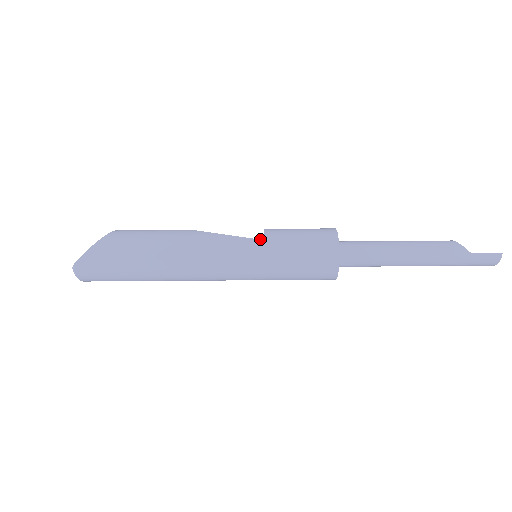
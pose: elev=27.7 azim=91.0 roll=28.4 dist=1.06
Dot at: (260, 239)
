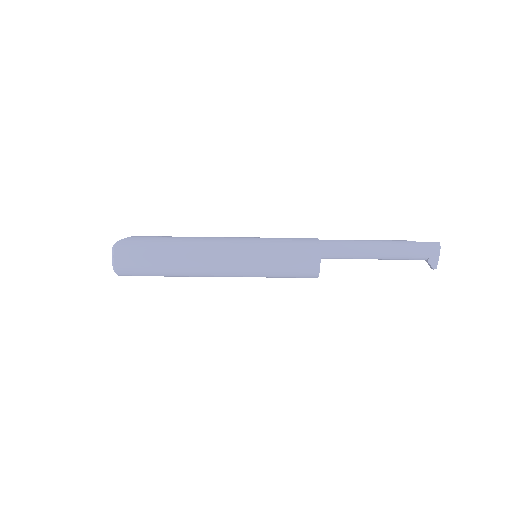
Dot at: (259, 237)
